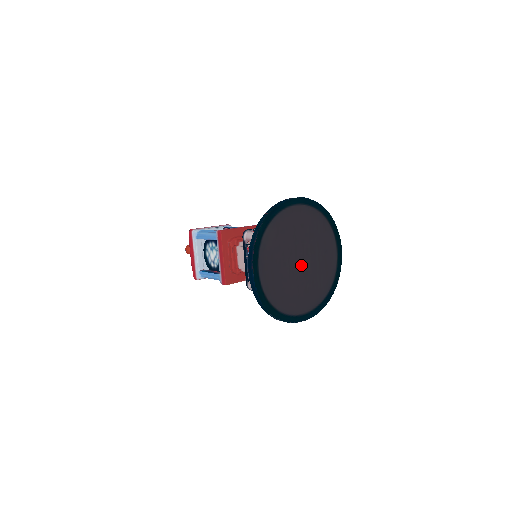
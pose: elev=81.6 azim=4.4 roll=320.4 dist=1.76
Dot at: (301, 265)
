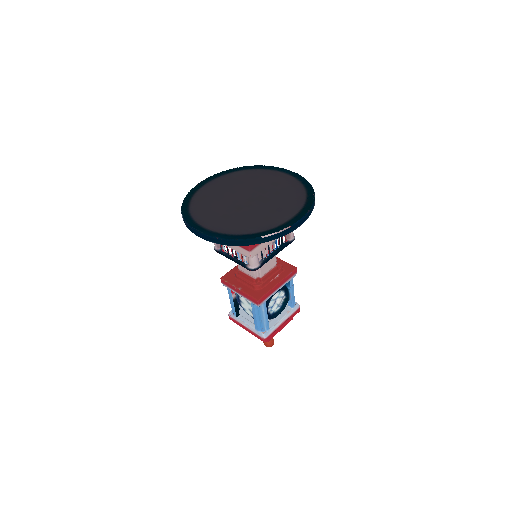
Dot at: (244, 201)
